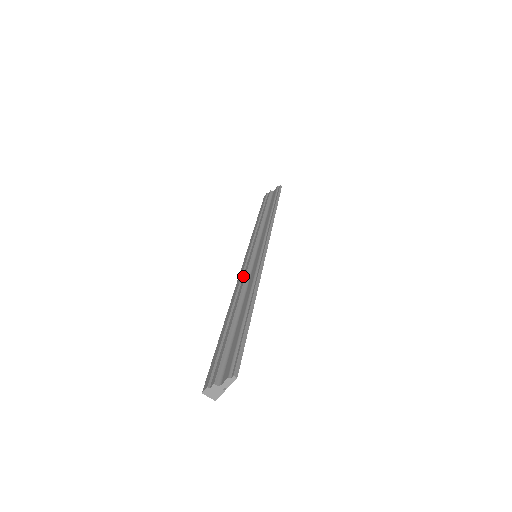
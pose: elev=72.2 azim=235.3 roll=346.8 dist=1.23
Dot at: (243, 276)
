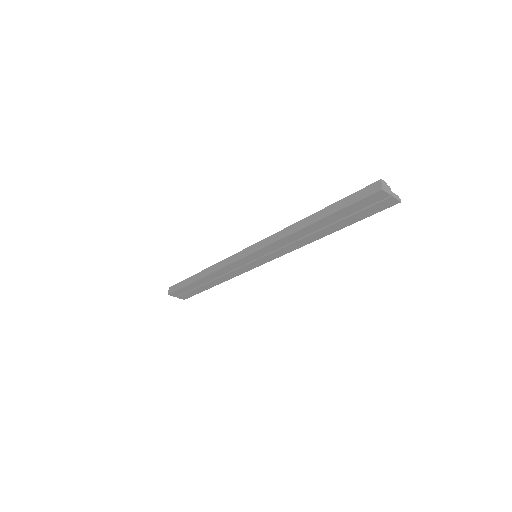
Dot at: occluded
